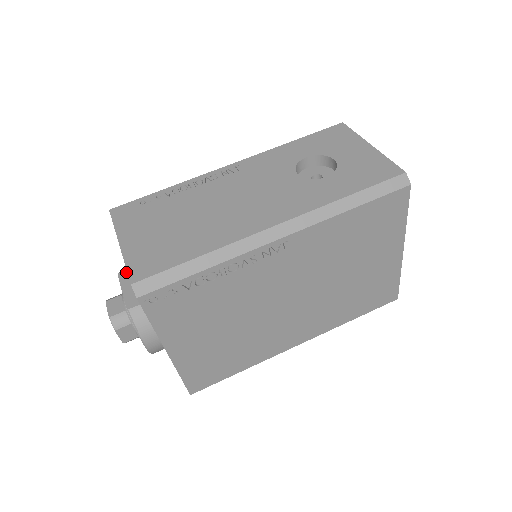
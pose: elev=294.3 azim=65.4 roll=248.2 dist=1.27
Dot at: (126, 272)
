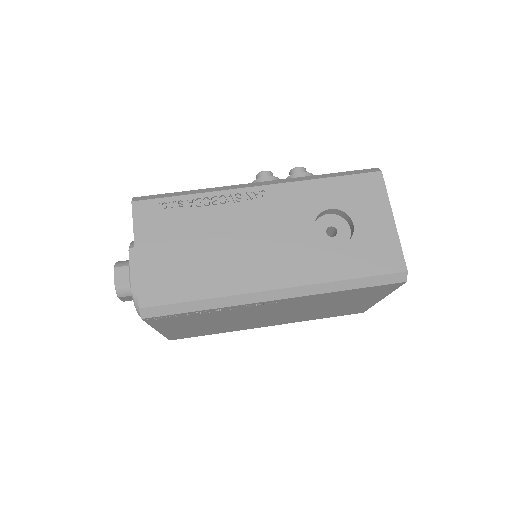
Dot at: occluded
